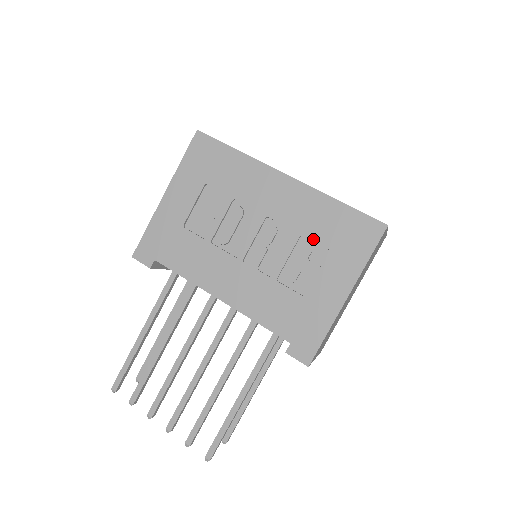
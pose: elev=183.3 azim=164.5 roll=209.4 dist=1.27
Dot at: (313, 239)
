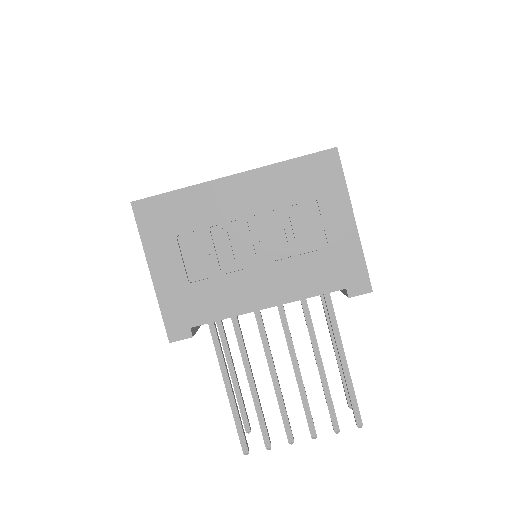
Dot at: (295, 203)
